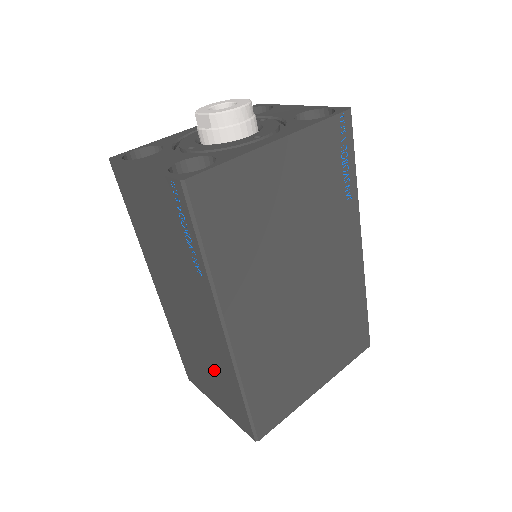
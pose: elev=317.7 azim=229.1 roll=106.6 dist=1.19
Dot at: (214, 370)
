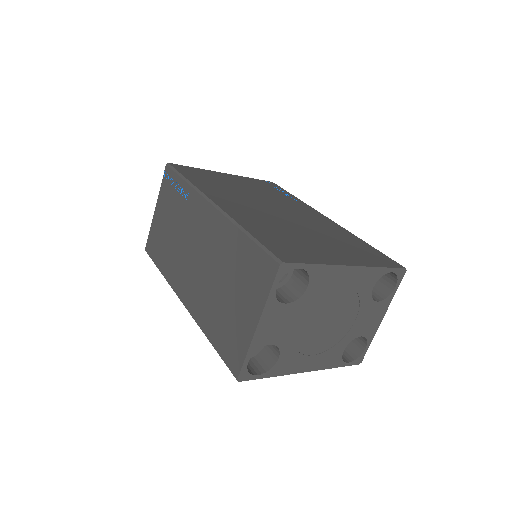
Dot at: (229, 270)
